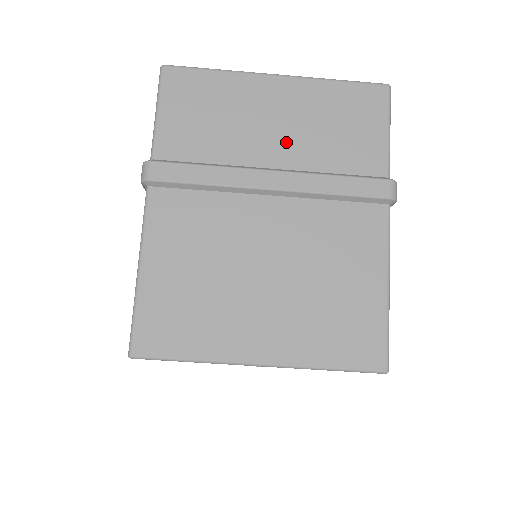
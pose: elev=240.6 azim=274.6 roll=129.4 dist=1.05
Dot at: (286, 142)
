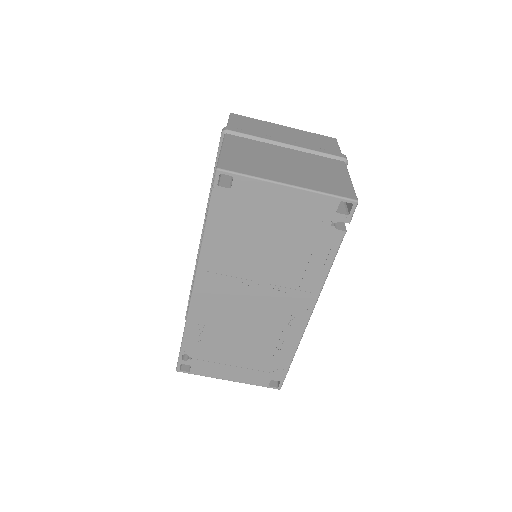
Dot at: (291, 139)
